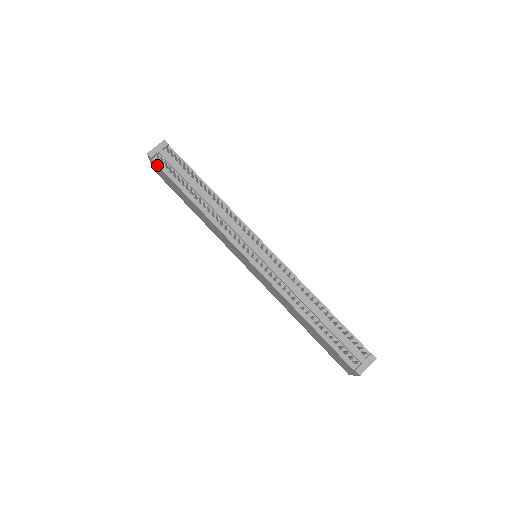
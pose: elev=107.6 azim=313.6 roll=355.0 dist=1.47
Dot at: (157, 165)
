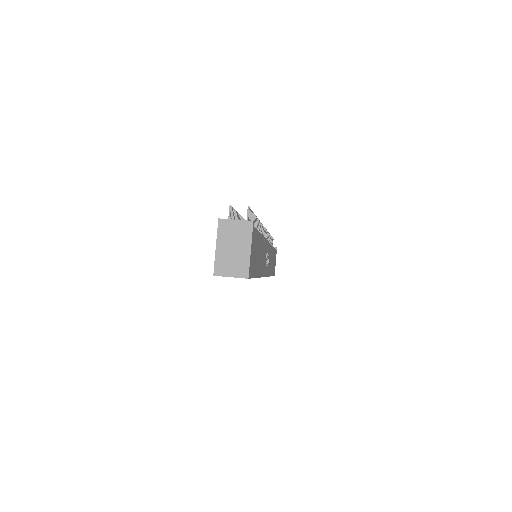
Dot at: occluded
